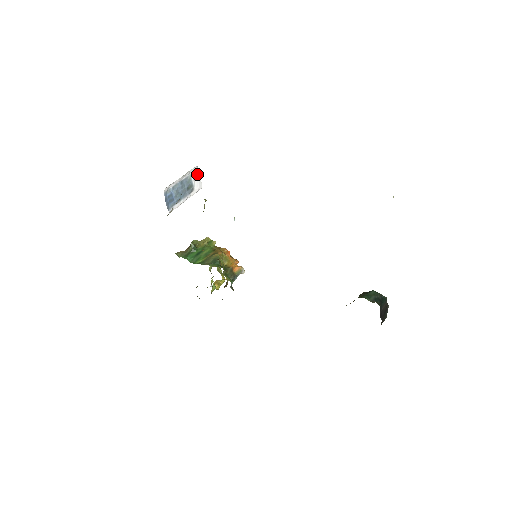
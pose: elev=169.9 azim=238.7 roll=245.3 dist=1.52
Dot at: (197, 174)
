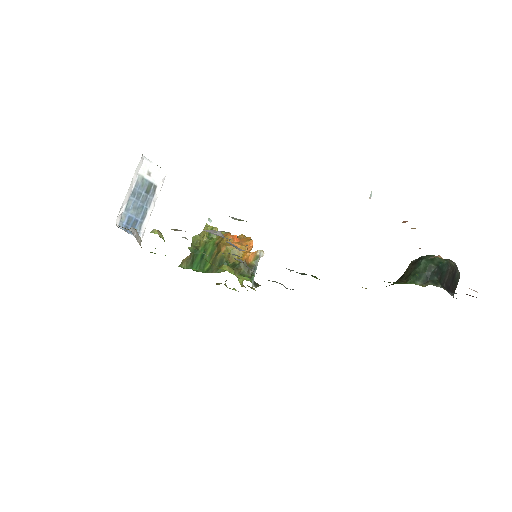
Dot at: (149, 165)
